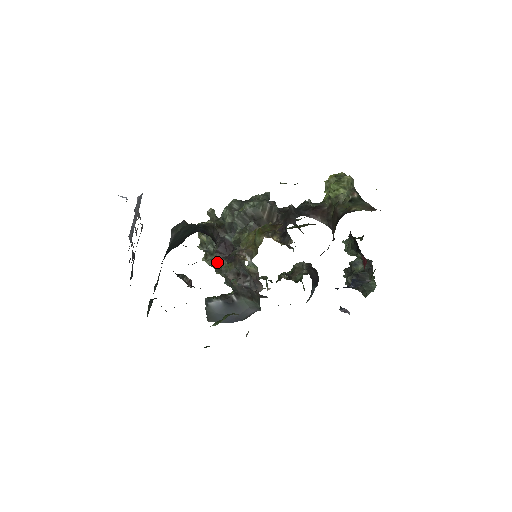
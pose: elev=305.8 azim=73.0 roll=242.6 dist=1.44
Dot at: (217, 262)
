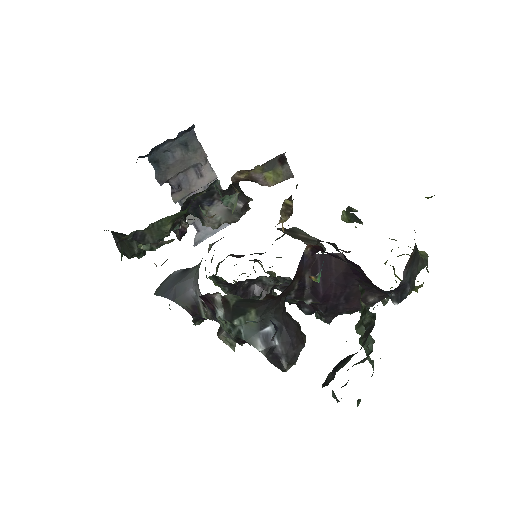
Dot at: occluded
